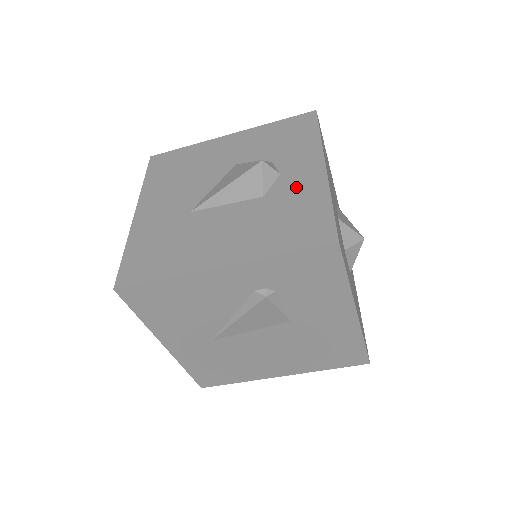
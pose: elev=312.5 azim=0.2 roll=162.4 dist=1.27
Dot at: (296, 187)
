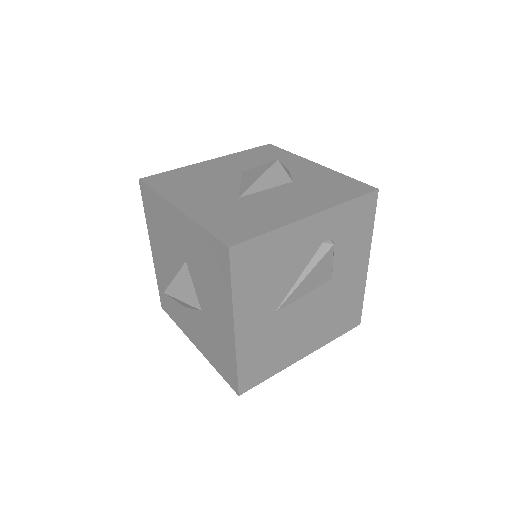
Dot at: (312, 174)
